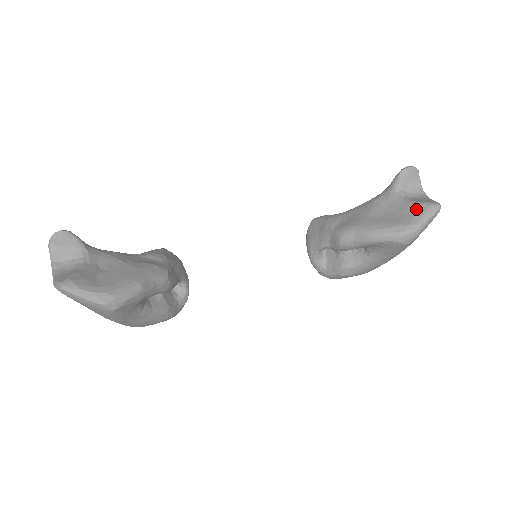
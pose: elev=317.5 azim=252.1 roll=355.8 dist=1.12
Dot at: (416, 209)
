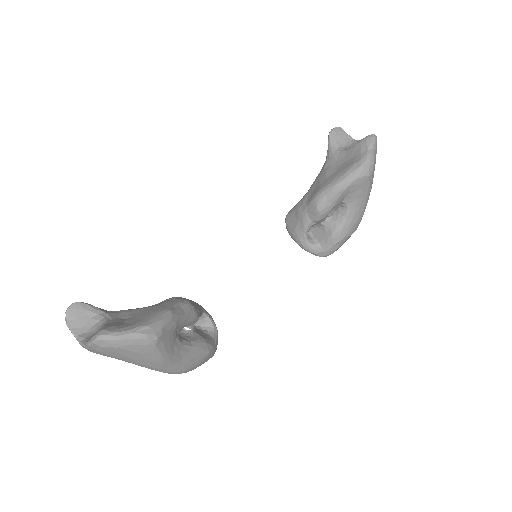
Dot at: (359, 147)
